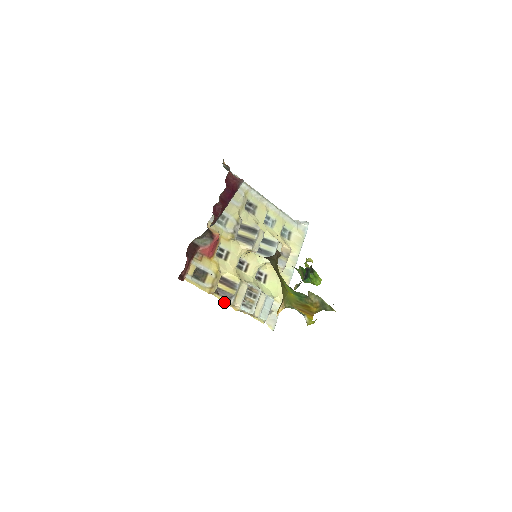
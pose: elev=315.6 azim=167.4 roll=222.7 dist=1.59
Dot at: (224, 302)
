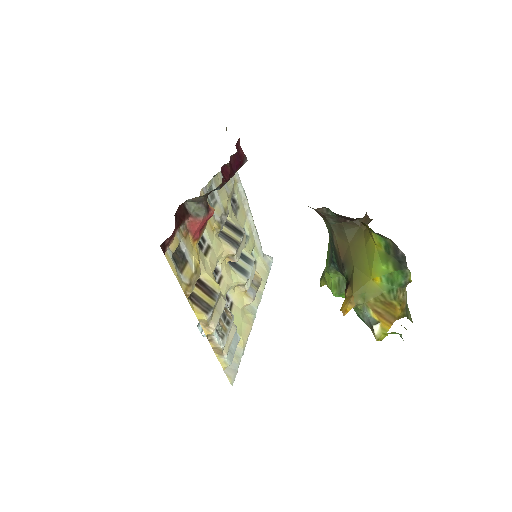
Dot at: (198, 314)
